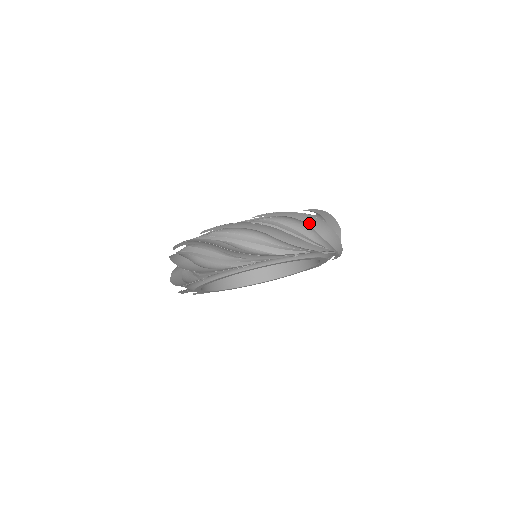
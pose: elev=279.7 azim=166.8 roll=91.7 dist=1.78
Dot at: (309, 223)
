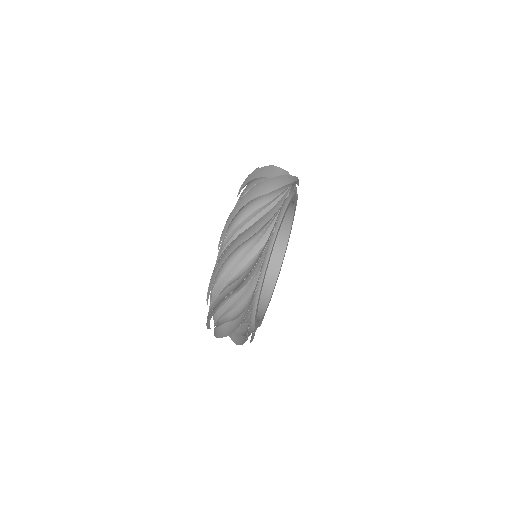
Dot at: (251, 198)
